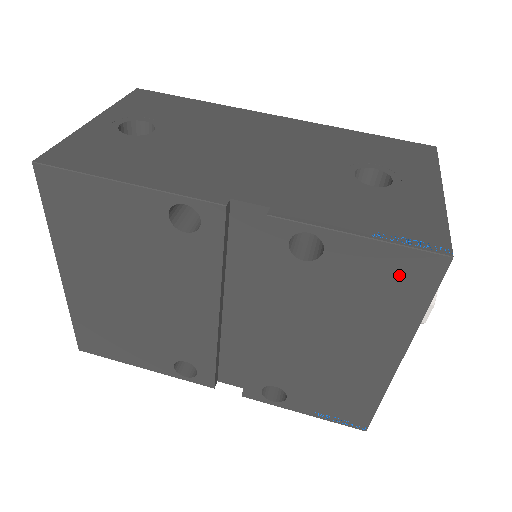
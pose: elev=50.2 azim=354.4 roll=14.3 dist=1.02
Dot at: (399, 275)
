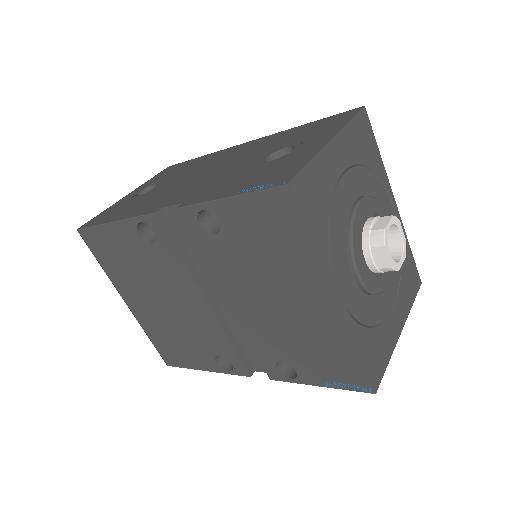
Dot at: (270, 218)
